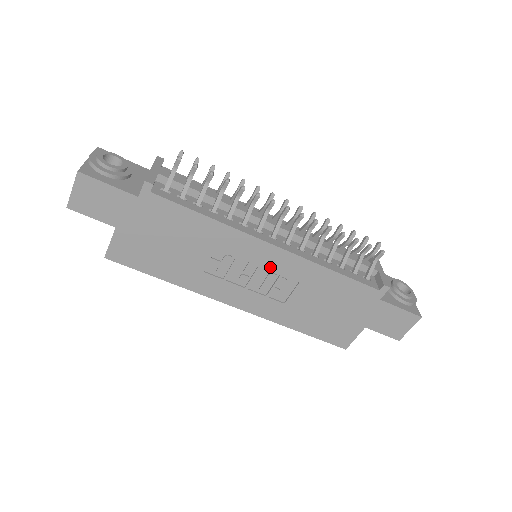
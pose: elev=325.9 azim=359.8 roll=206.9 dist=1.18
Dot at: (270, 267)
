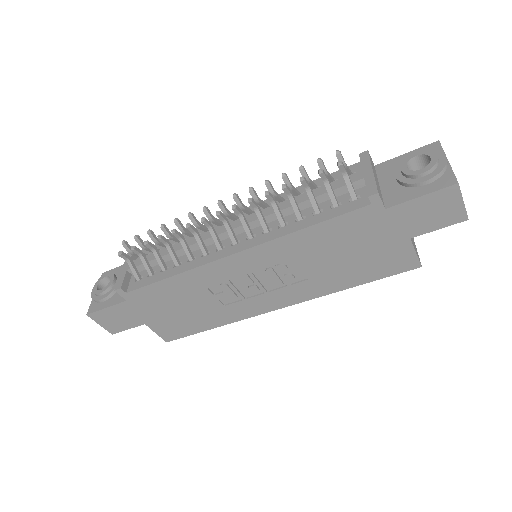
Dot at: (257, 268)
